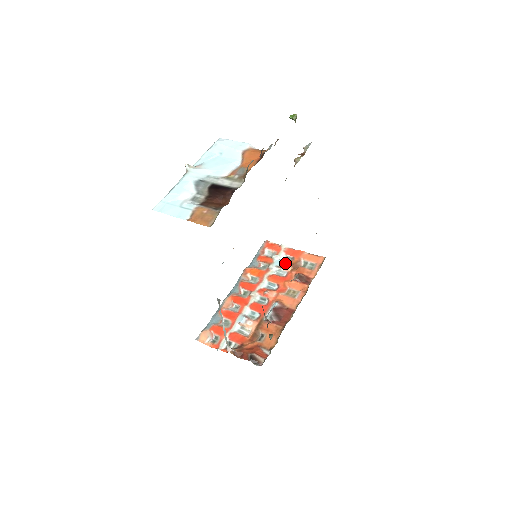
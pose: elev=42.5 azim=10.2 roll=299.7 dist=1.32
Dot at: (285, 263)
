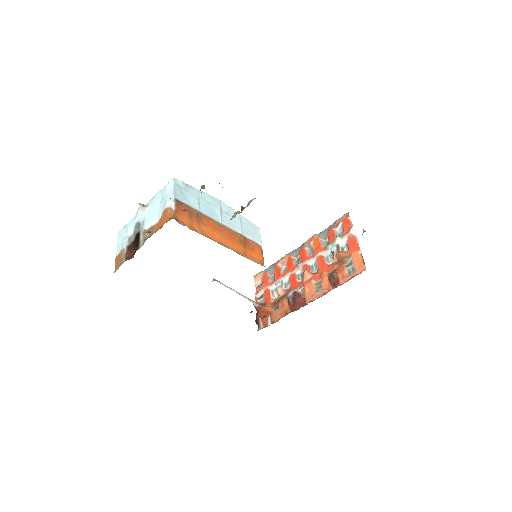
Dot at: (335, 252)
